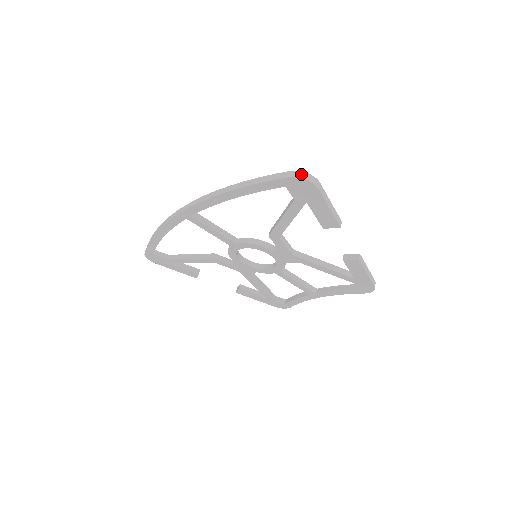
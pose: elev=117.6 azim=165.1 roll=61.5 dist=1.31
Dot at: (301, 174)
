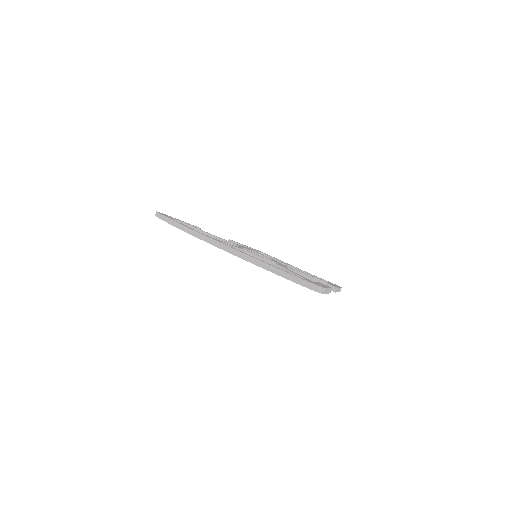
Dot at: (315, 287)
